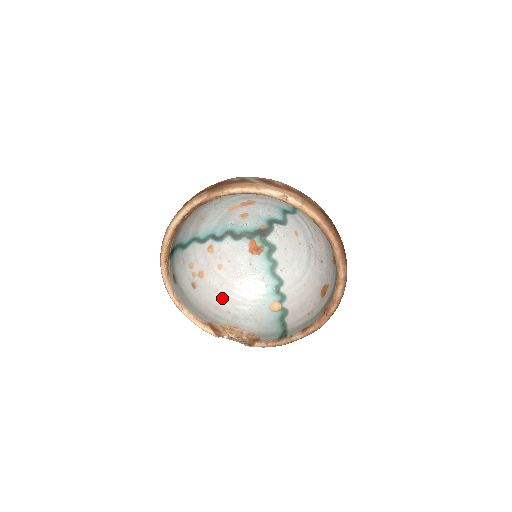
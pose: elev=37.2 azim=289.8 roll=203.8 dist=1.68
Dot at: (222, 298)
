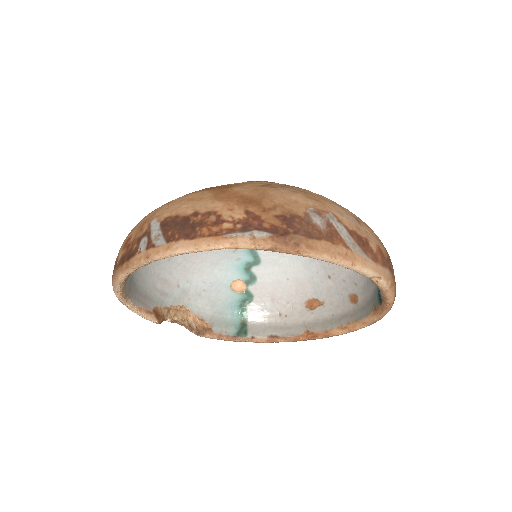
Dot at: (174, 267)
